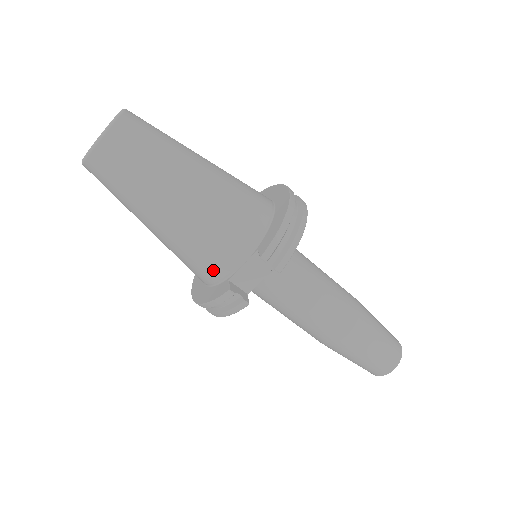
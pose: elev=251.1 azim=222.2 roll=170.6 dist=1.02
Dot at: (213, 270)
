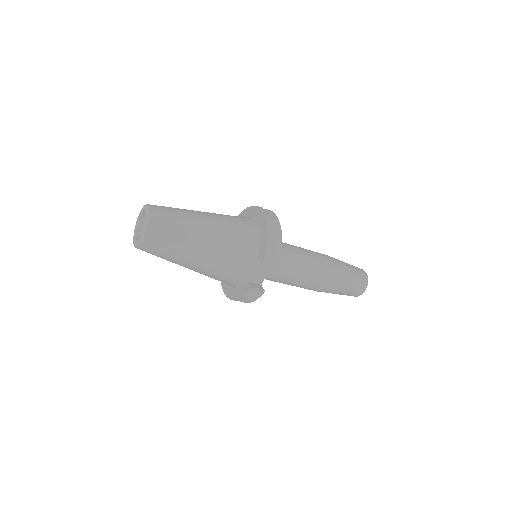
Dot at: (236, 279)
